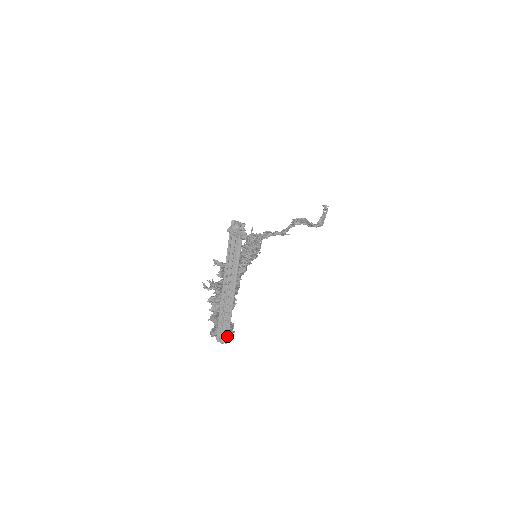
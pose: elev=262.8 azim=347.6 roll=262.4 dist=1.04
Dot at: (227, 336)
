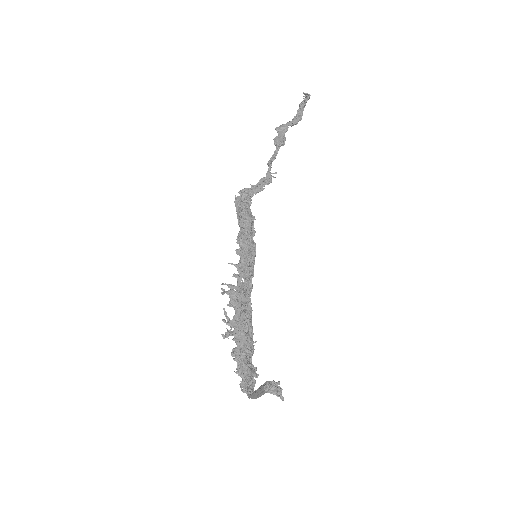
Dot at: occluded
